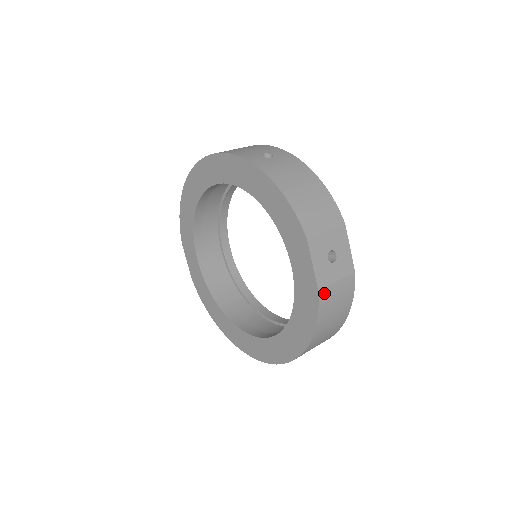
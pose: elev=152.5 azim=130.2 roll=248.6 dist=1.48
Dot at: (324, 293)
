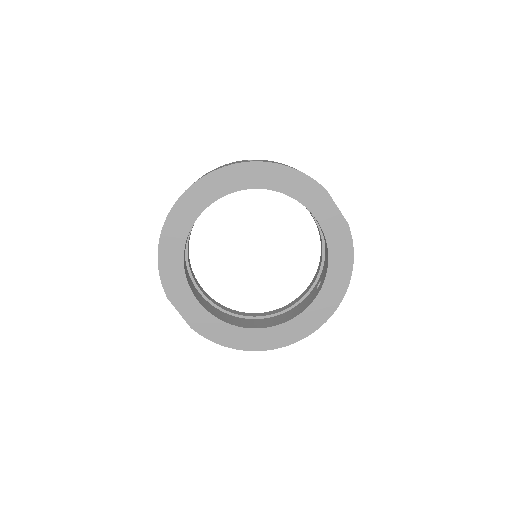
Dot at: occluded
